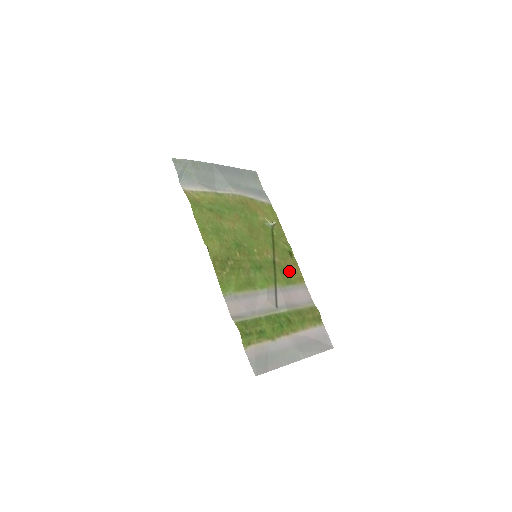
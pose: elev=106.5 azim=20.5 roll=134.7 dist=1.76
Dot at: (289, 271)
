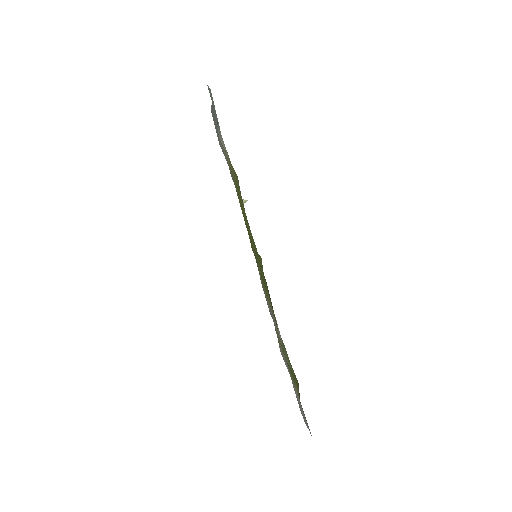
Dot at: occluded
